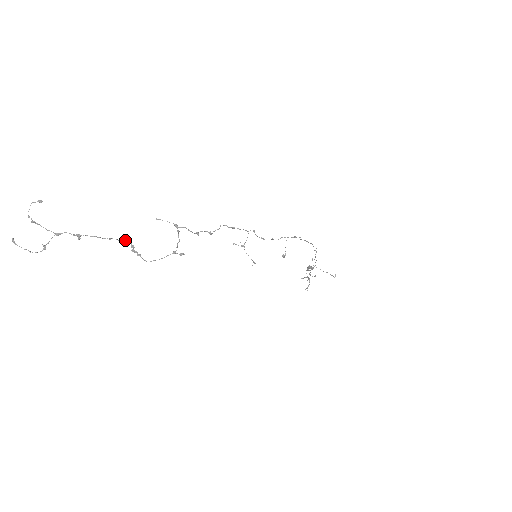
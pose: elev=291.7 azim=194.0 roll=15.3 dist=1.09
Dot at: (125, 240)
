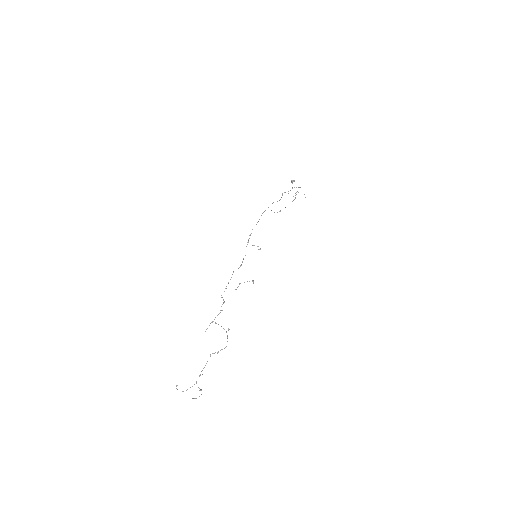
Dot at: occluded
